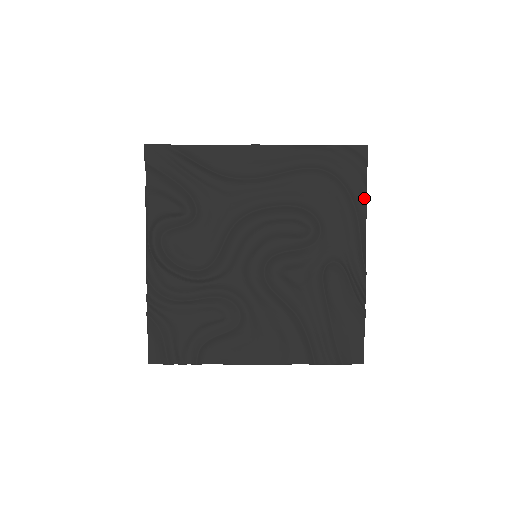
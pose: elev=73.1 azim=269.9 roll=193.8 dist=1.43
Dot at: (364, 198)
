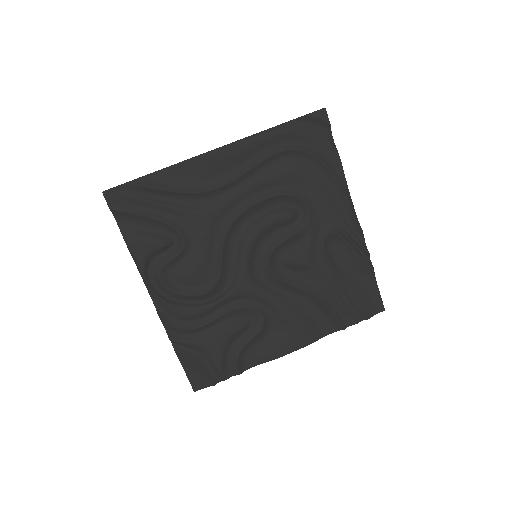
Dot at: (338, 162)
